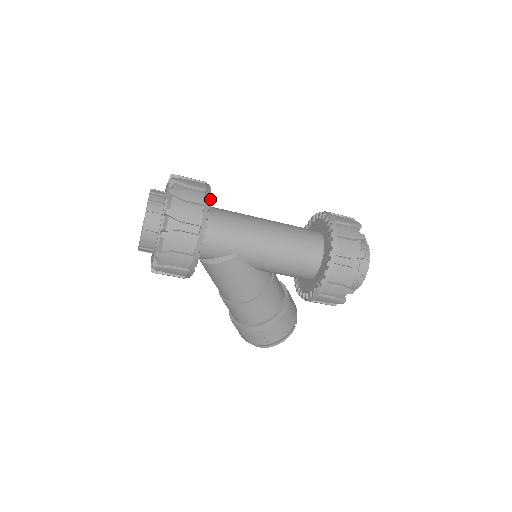
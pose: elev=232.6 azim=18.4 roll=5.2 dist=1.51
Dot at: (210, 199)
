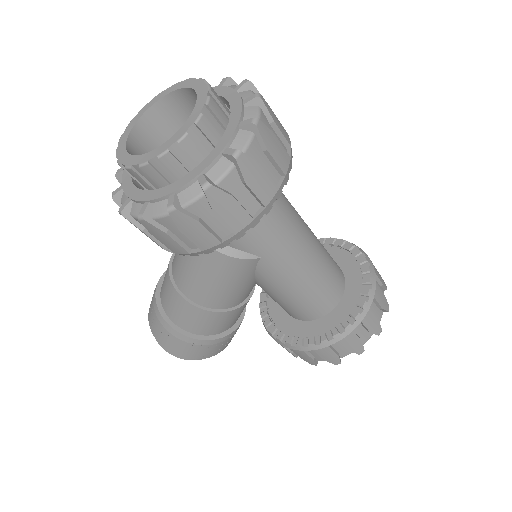
Dot at: (291, 168)
